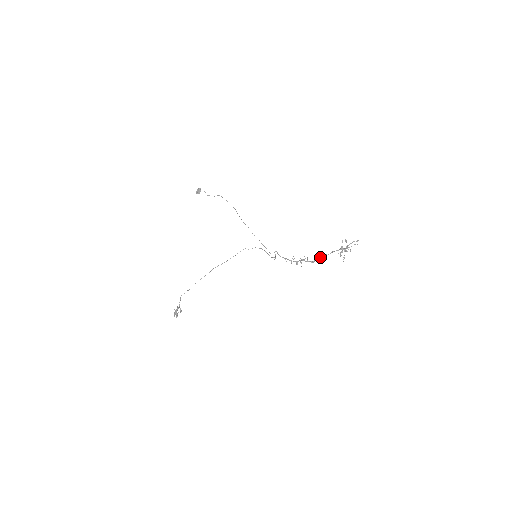
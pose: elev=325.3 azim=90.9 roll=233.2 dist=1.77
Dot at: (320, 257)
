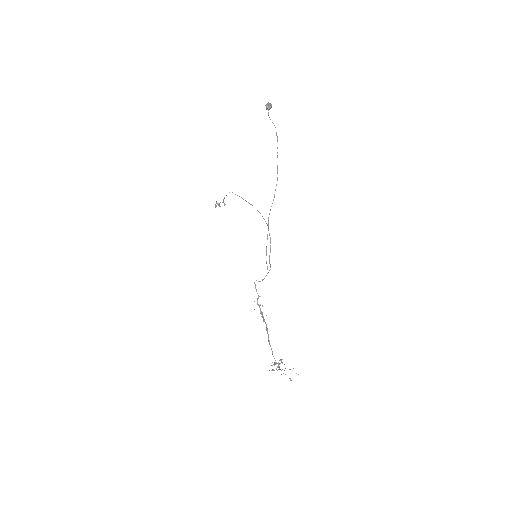
Dot at: (268, 338)
